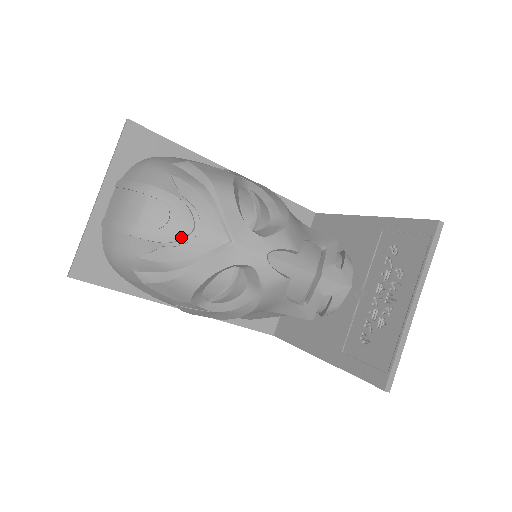
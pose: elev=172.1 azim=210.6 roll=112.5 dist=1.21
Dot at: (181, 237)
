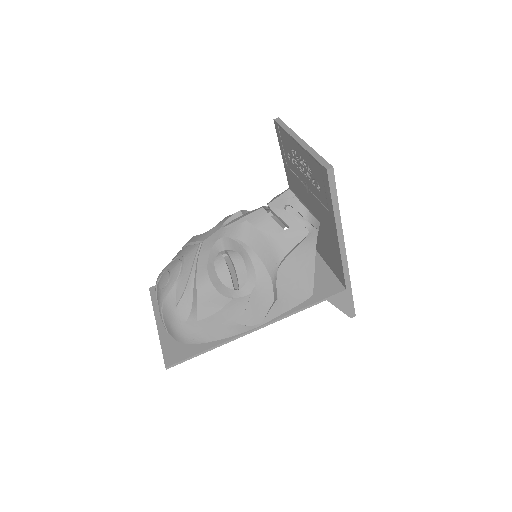
Dot at: (179, 270)
